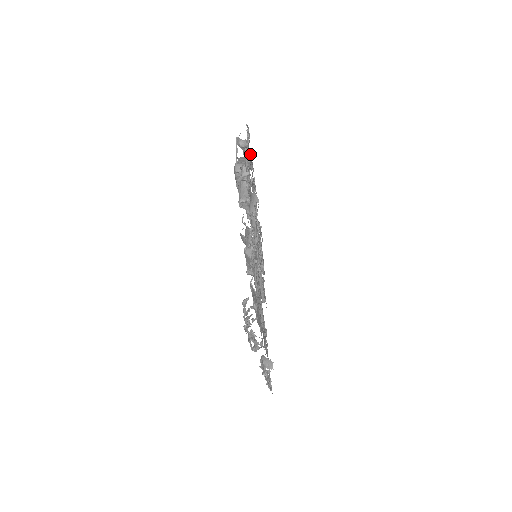
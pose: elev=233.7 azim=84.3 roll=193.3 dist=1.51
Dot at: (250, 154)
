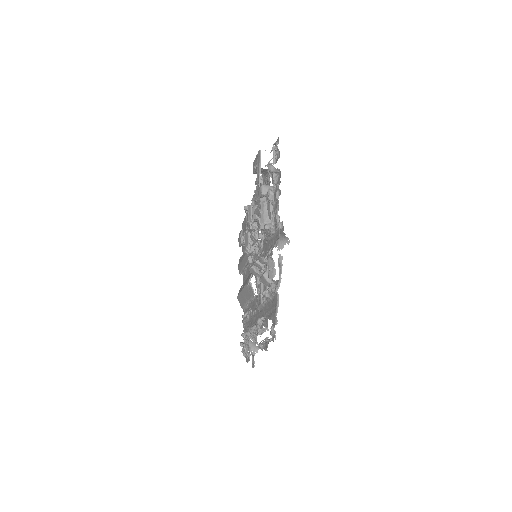
Dot at: occluded
